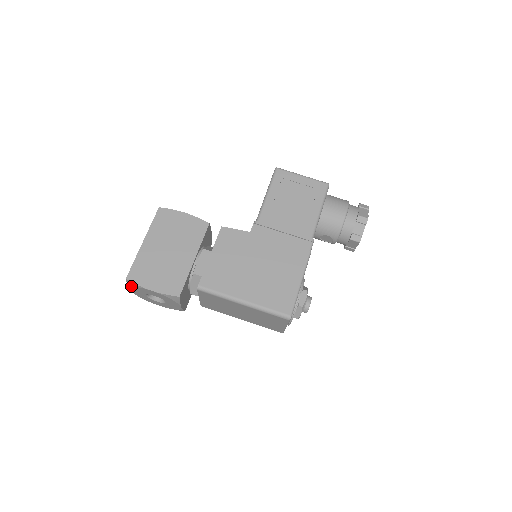
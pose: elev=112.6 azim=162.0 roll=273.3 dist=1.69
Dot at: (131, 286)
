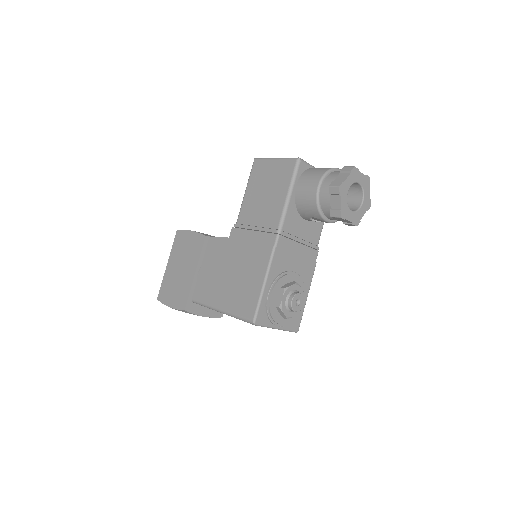
Dot at: occluded
